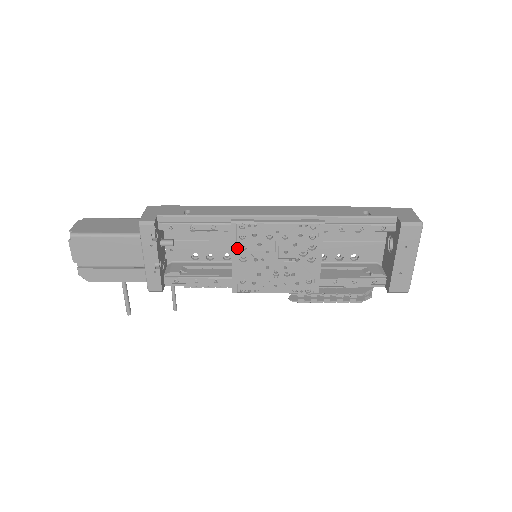
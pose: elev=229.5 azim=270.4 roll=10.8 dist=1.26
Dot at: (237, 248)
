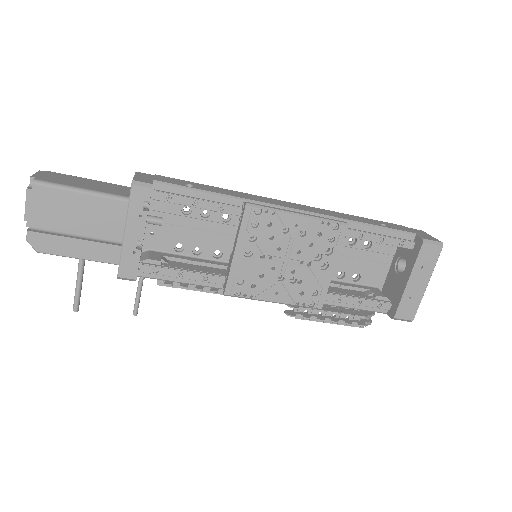
Dot at: (245, 238)
